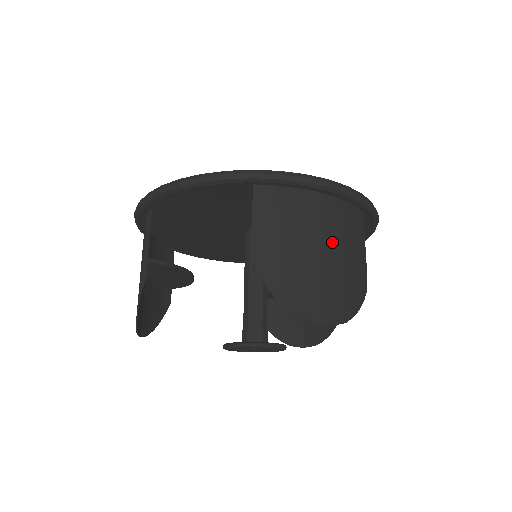
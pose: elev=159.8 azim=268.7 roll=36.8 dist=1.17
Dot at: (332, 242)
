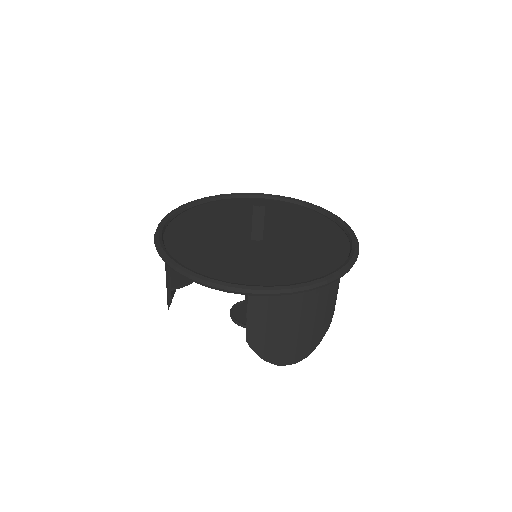
Dot at: (307, 316)
